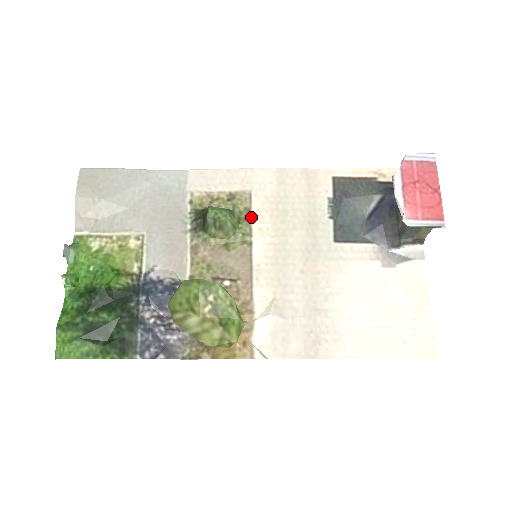
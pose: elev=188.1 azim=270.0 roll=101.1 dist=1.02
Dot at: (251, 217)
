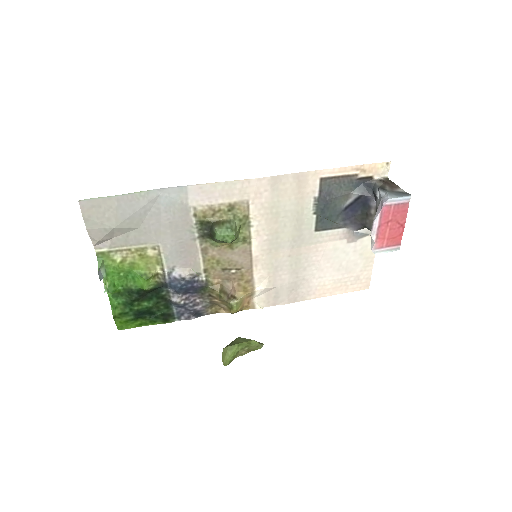
Dot at: (249, 223)
